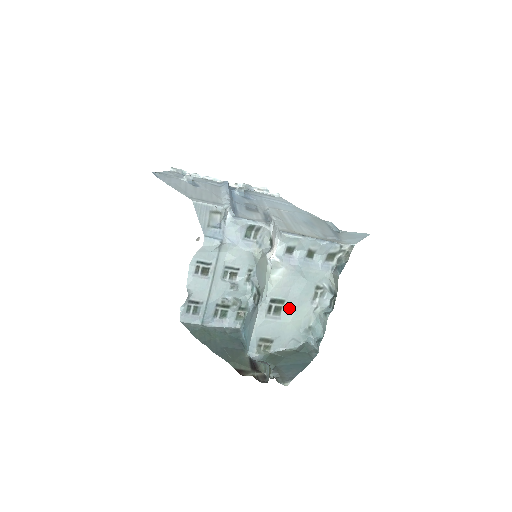
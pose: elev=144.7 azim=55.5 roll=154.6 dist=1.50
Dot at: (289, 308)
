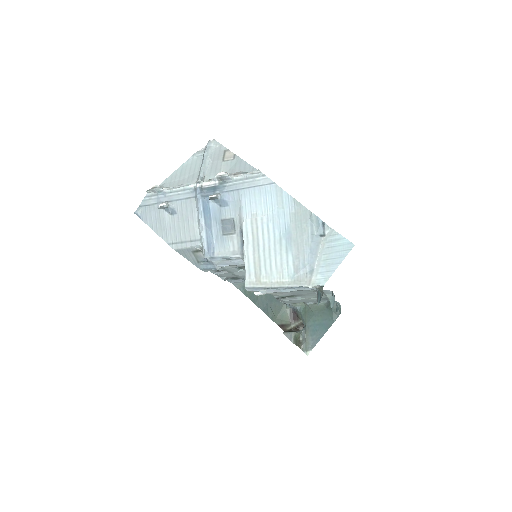
Dot at: (299, 295)
